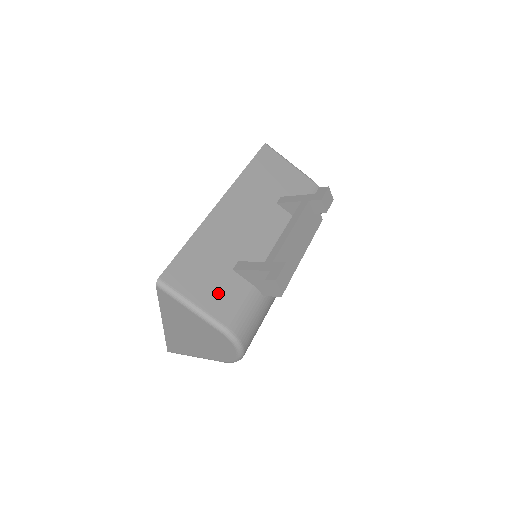
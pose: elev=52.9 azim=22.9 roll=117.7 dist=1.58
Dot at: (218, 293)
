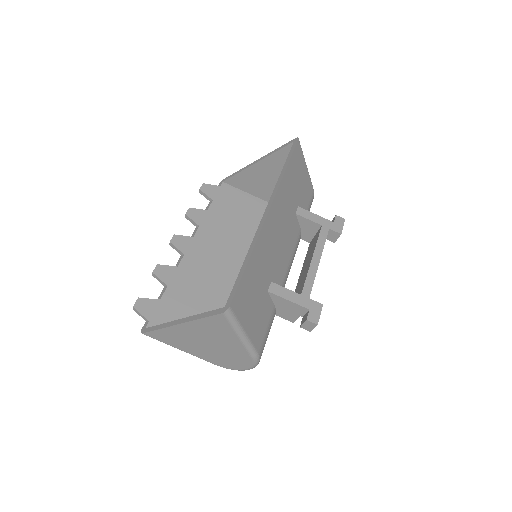
Dot at: (258, 318)
